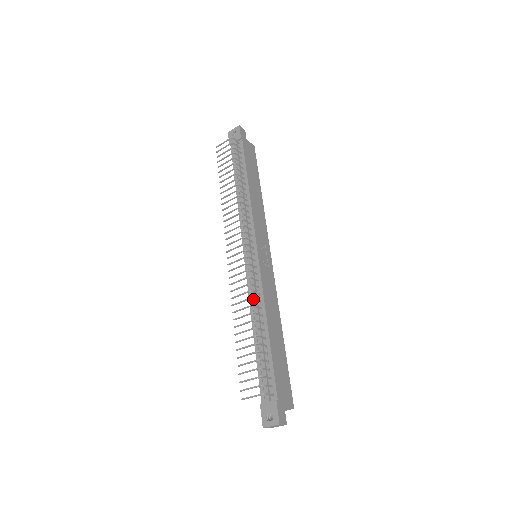
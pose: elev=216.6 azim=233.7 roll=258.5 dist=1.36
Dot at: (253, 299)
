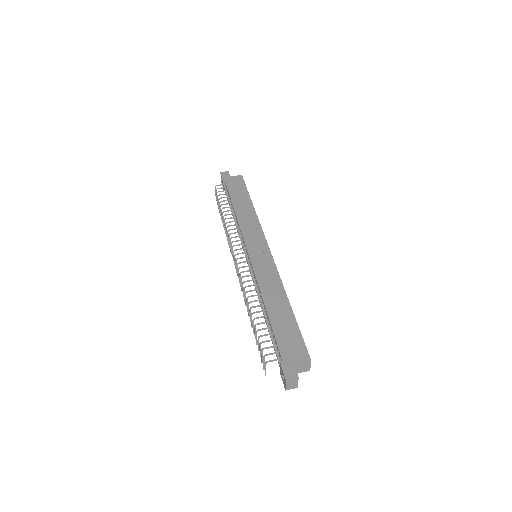
Dot at: occluded
